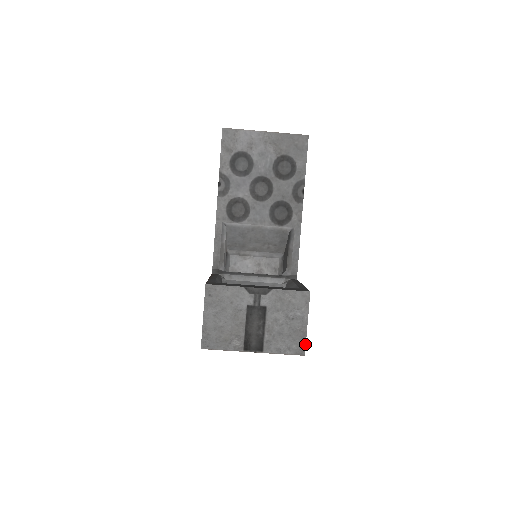
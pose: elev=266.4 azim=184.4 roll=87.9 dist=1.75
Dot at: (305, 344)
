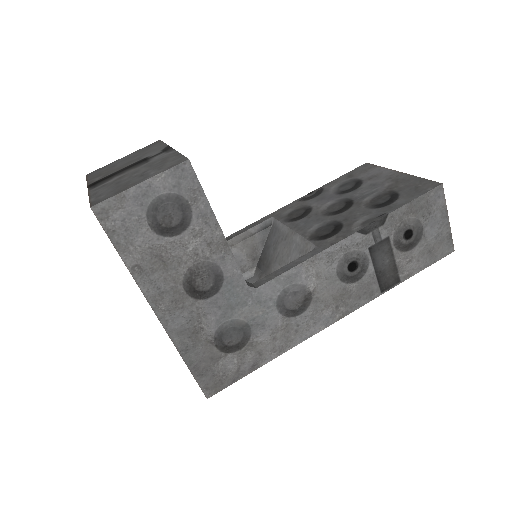
Dot at: (109, 198)
